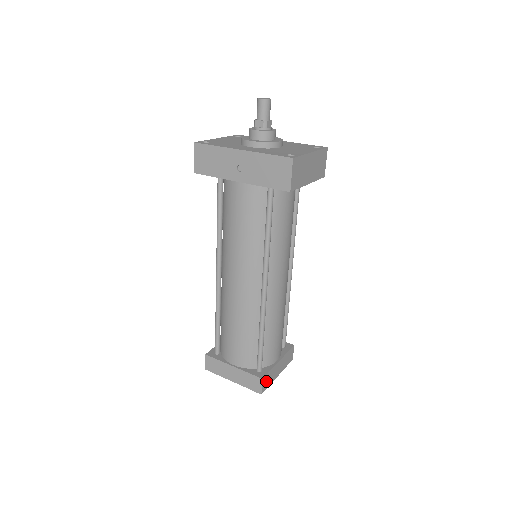
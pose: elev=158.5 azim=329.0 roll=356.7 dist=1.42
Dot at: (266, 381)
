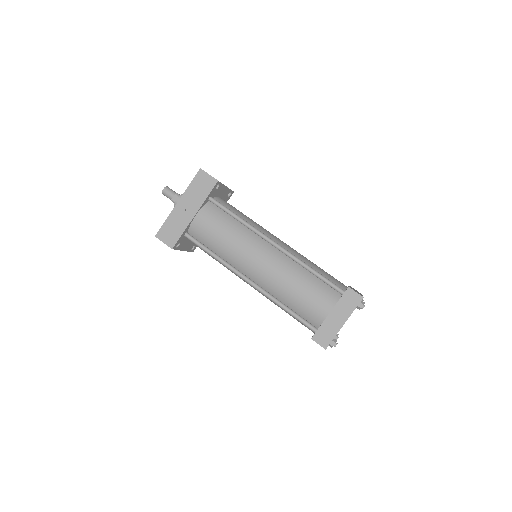
Dot at: occluded
